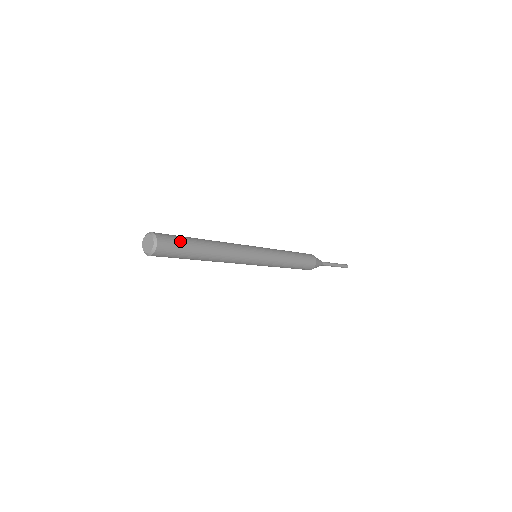
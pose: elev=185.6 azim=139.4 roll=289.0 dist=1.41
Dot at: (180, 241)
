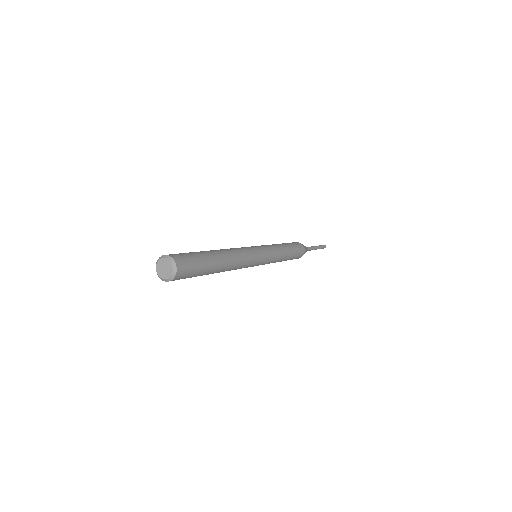
Dot at: (197, 263)
